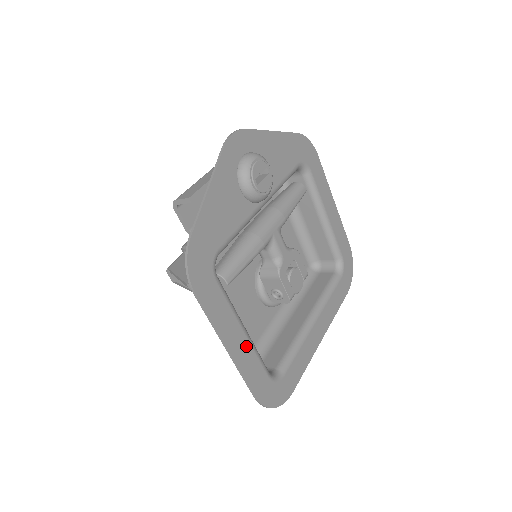
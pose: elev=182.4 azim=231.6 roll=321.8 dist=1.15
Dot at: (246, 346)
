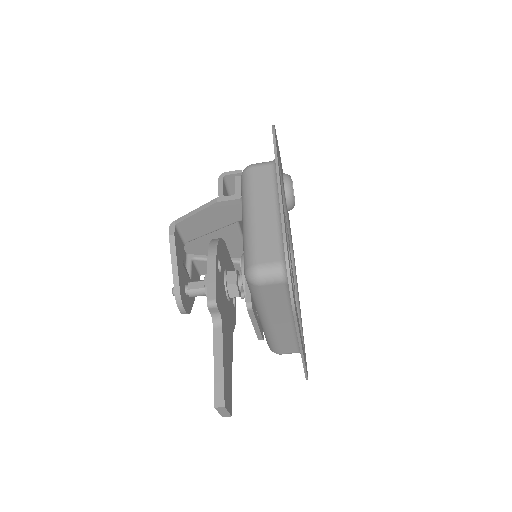
Dot at: occluded
